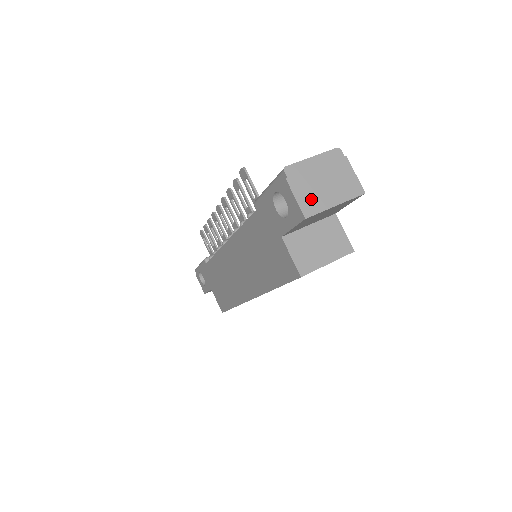
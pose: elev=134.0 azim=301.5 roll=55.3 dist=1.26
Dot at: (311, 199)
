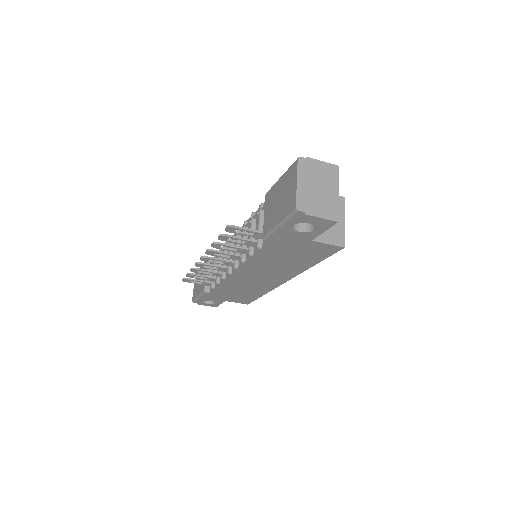
Dot at: (327, 207)
